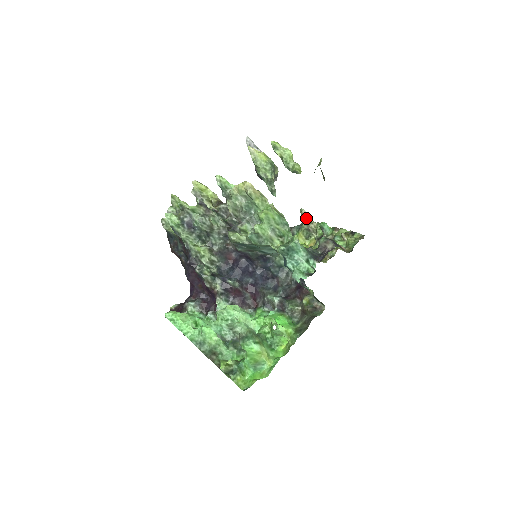
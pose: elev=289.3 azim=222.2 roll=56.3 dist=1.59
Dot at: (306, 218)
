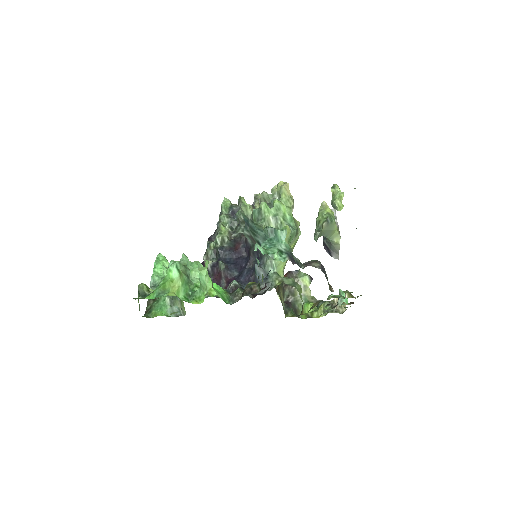
Dot at: occluded
